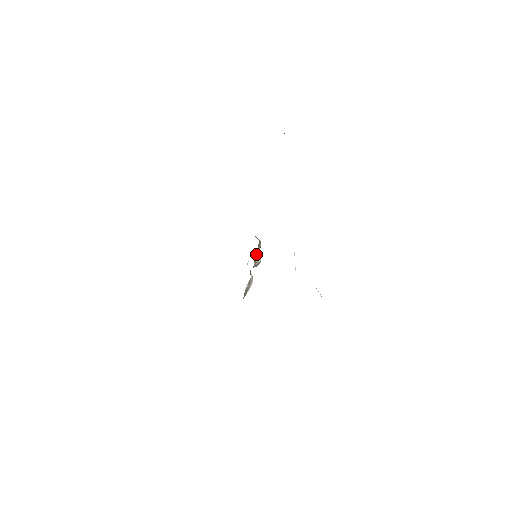
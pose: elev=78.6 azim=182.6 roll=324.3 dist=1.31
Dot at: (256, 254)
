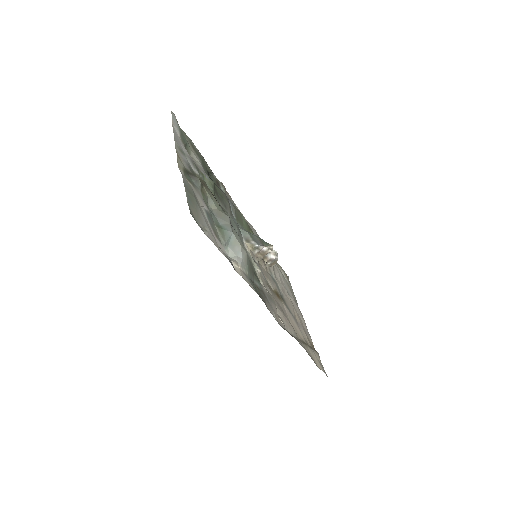
Dot at: (259, 252)
